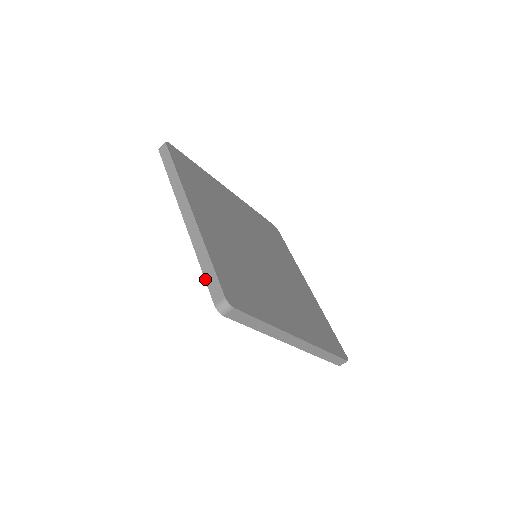
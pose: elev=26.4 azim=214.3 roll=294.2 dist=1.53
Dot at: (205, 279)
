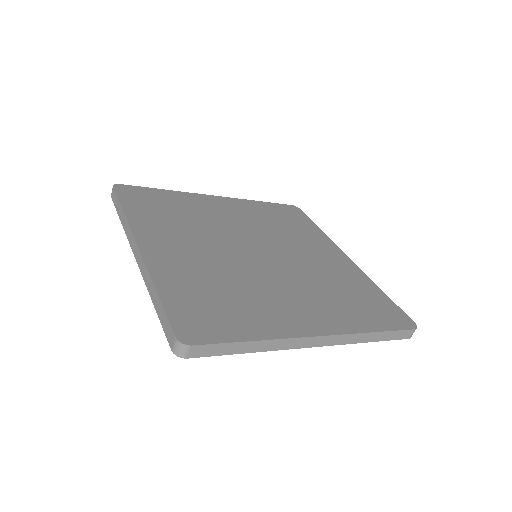
Dot at: (160, 322)
